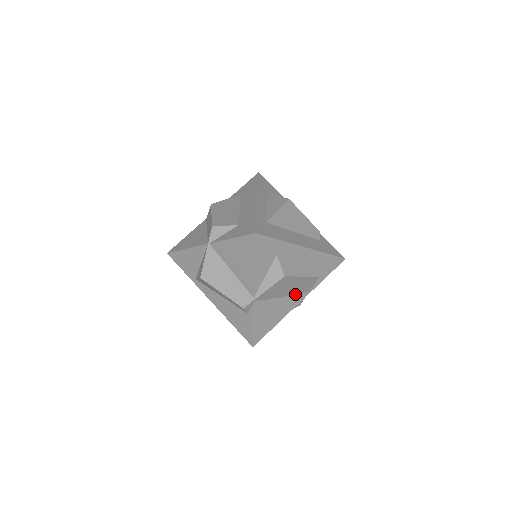
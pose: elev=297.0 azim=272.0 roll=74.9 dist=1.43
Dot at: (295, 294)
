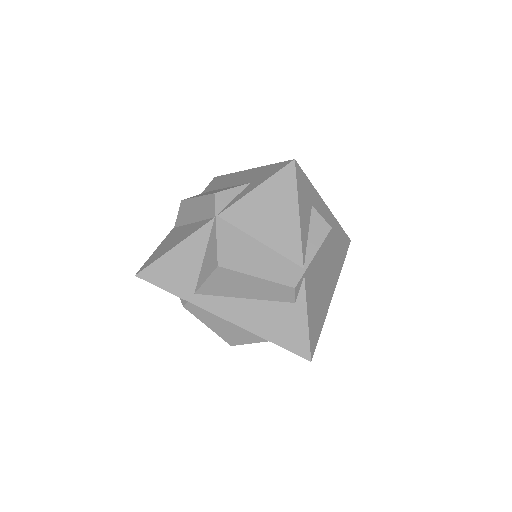
Dot at: (329, 278)
